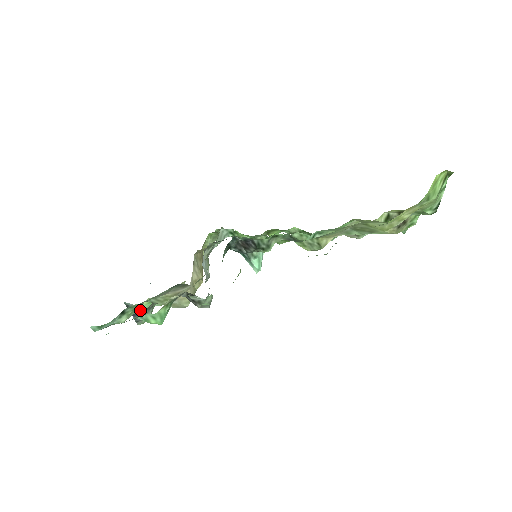
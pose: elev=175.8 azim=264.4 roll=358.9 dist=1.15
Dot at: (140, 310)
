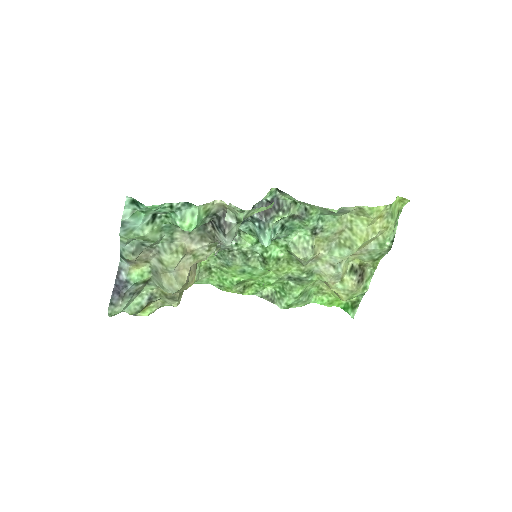
Dot at: (127, 283)
